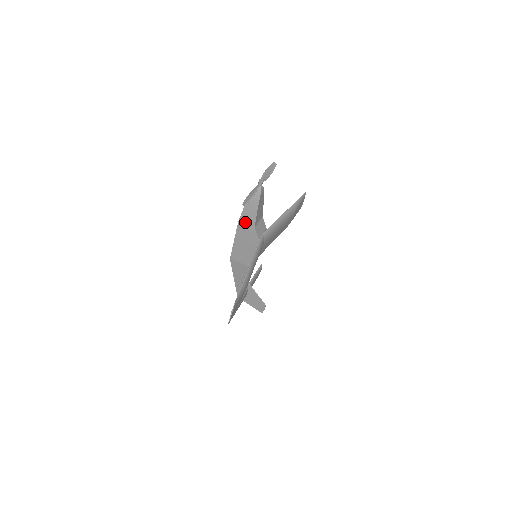
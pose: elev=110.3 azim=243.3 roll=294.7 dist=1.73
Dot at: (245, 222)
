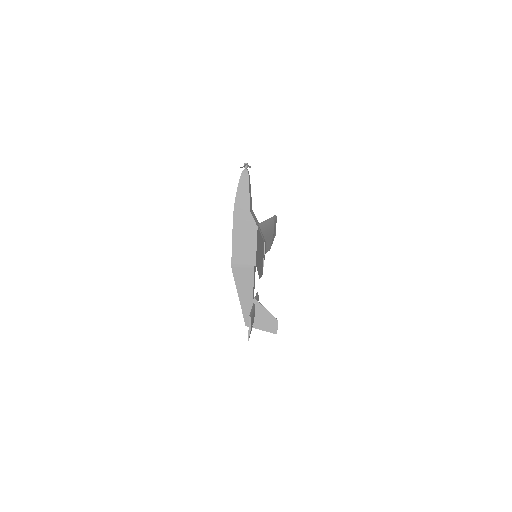
Dot at: (240, 211)
